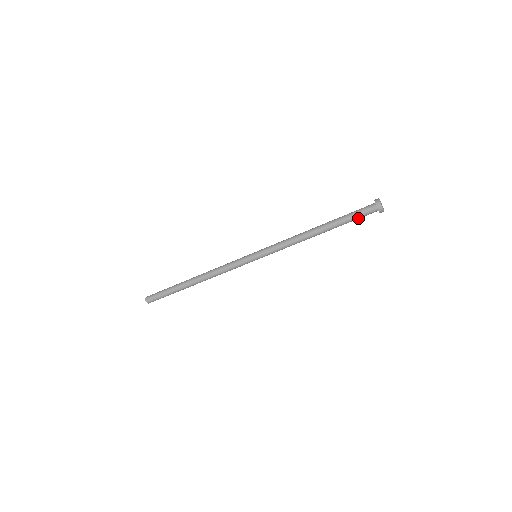
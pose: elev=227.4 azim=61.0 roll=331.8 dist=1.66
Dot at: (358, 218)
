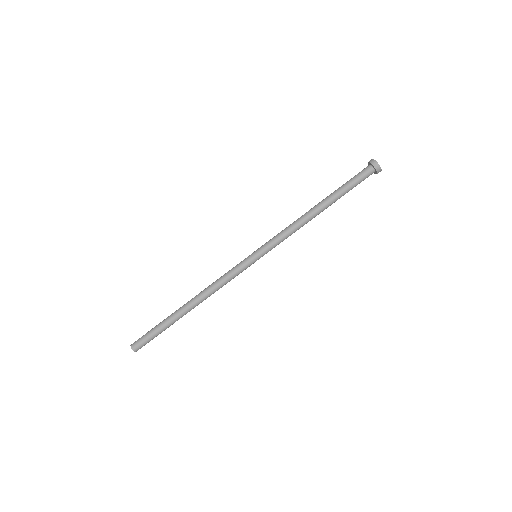
Dot at: (356, 183)
